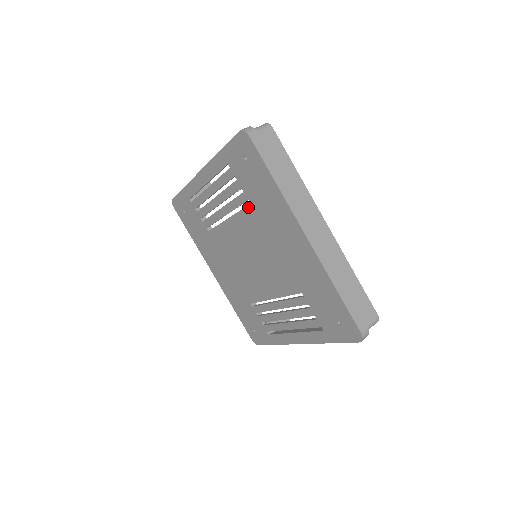
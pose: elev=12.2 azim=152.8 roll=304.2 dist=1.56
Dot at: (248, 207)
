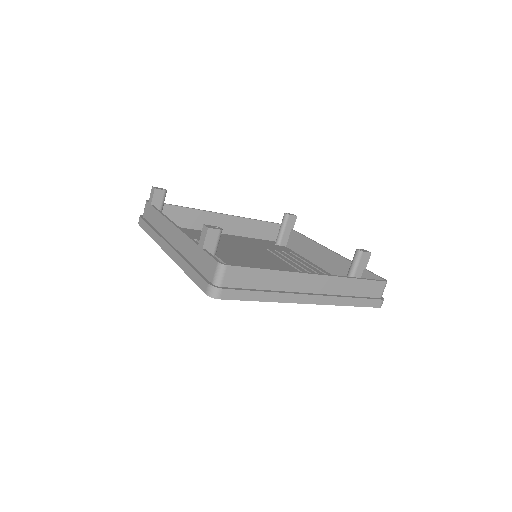
Dot at: occluded
